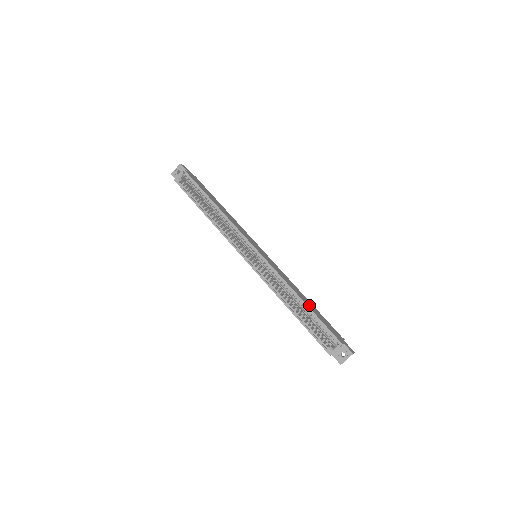
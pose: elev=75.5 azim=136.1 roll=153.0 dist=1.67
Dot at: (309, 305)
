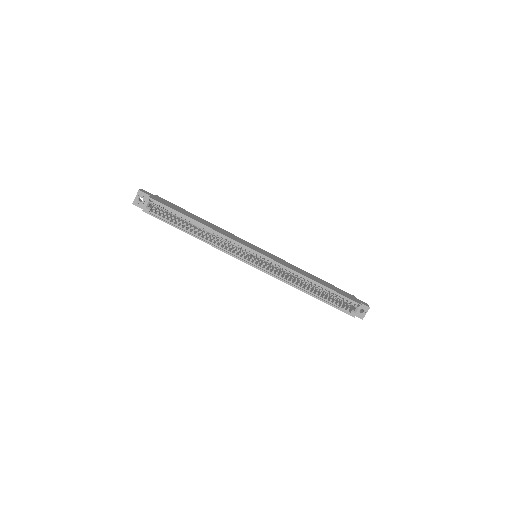
Dot at: (322, 283)
